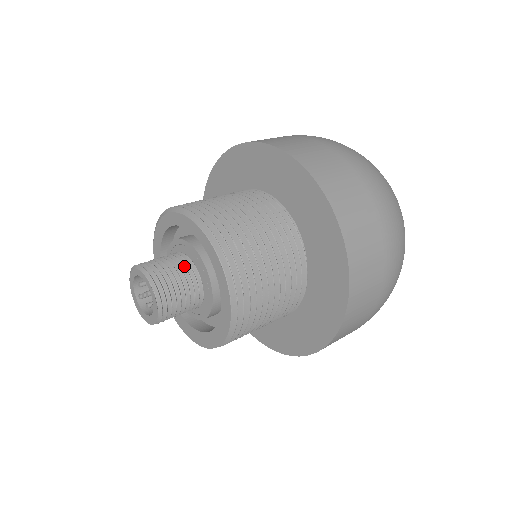
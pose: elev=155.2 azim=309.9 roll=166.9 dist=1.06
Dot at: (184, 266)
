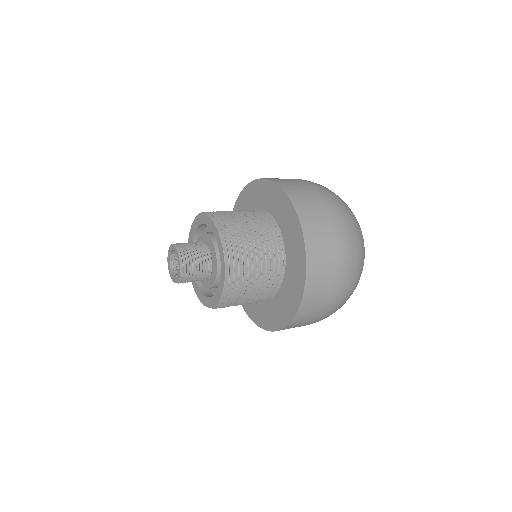
Dot at: (205, 265)
